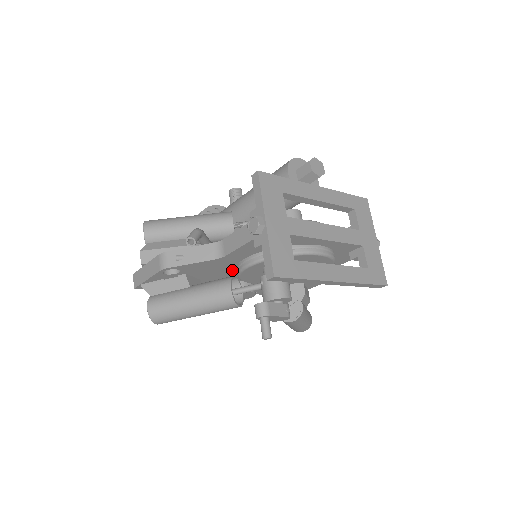
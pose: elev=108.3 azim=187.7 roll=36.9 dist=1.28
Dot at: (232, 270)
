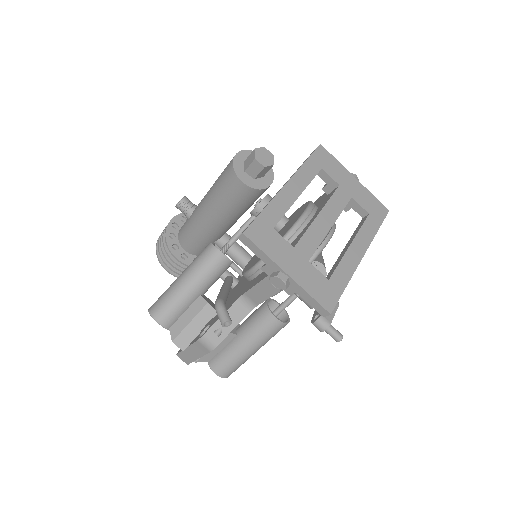
Dot at: occluded
